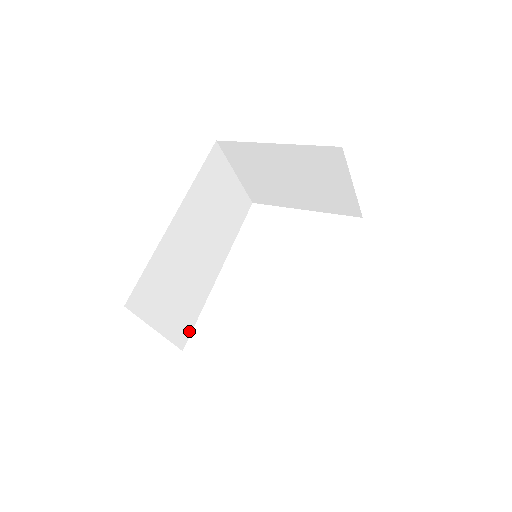
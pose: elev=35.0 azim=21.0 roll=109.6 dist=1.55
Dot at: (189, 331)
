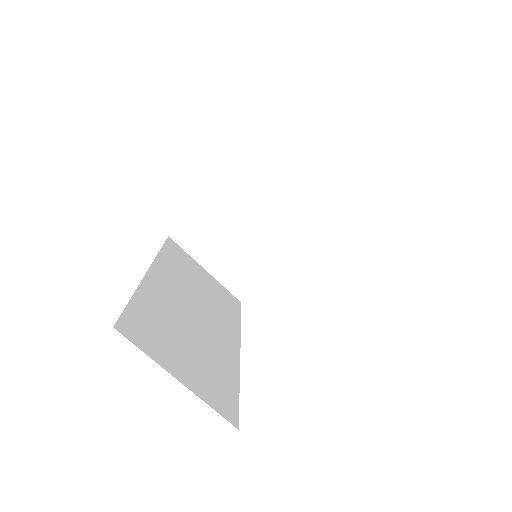
Dot at: (234, 406)
